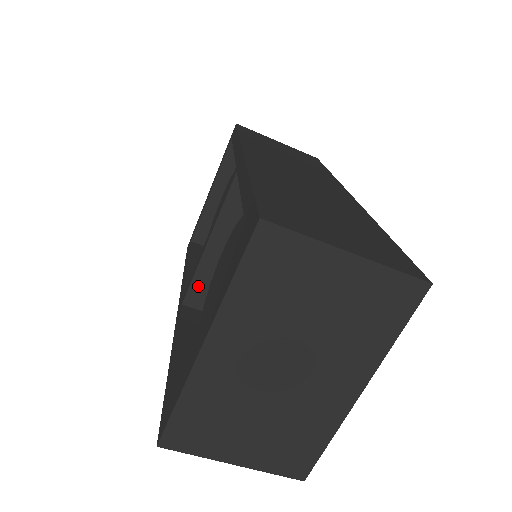
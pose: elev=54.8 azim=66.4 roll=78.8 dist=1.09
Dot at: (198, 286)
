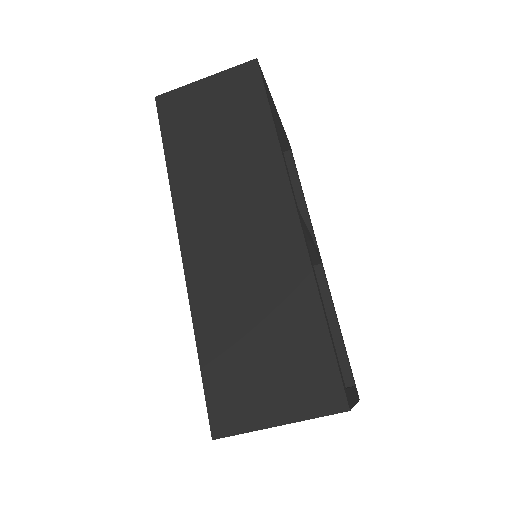
Dot at: occluded
